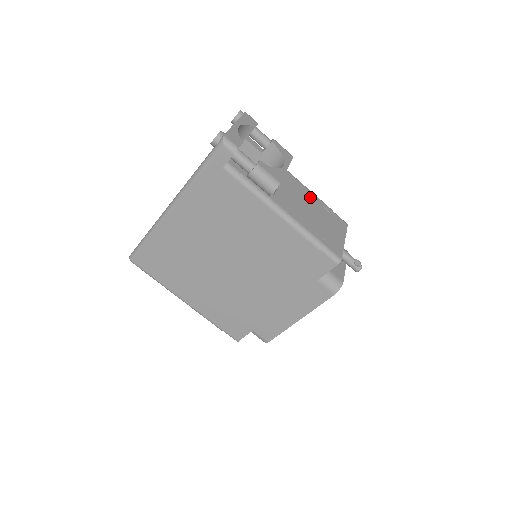
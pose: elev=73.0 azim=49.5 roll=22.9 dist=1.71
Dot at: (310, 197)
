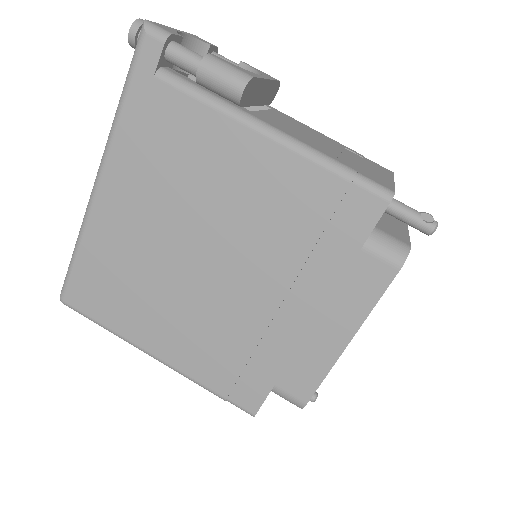
Dot at: (320, 135)
